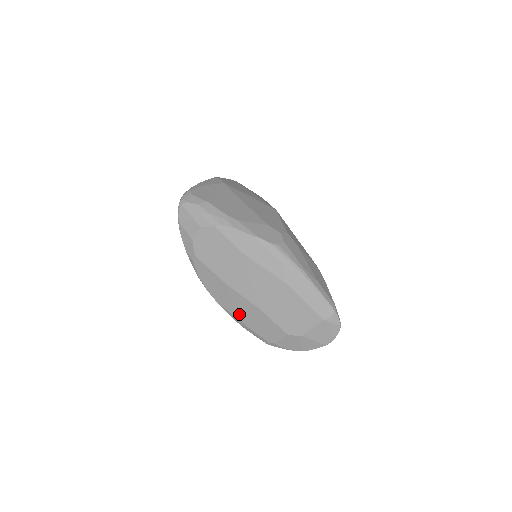
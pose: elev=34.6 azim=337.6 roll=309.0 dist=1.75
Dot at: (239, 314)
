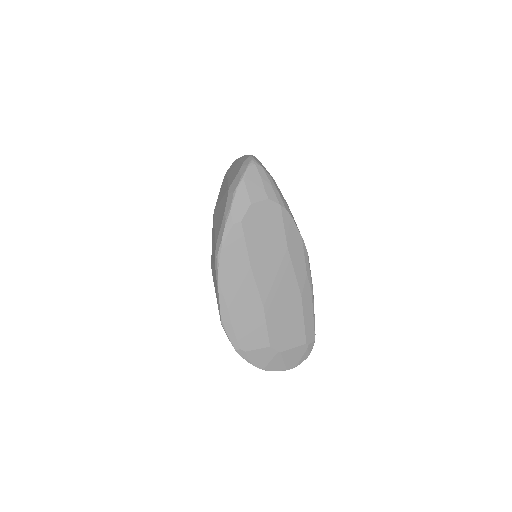
Dot at: (234, 305)
